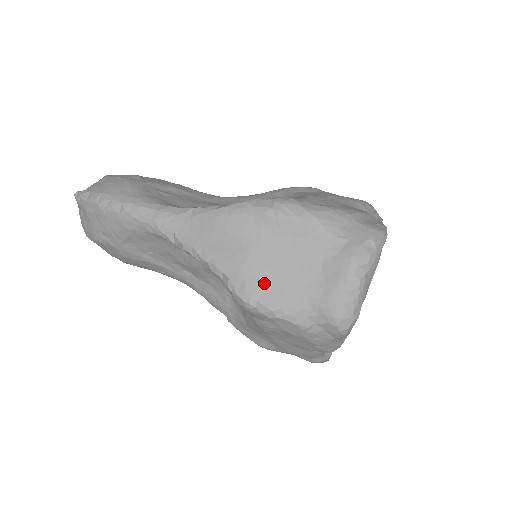
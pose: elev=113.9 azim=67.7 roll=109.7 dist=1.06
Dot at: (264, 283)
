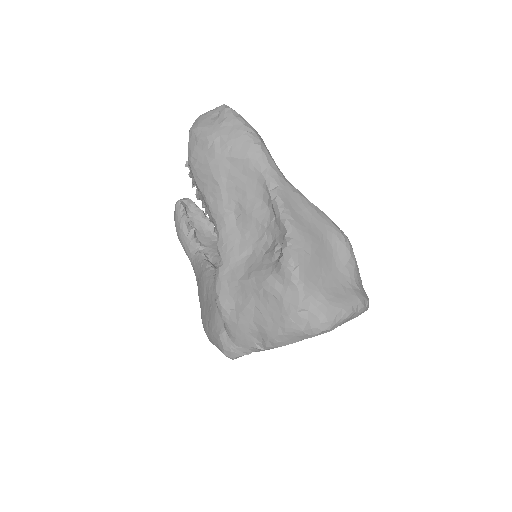
Dot at: (310, 261)
